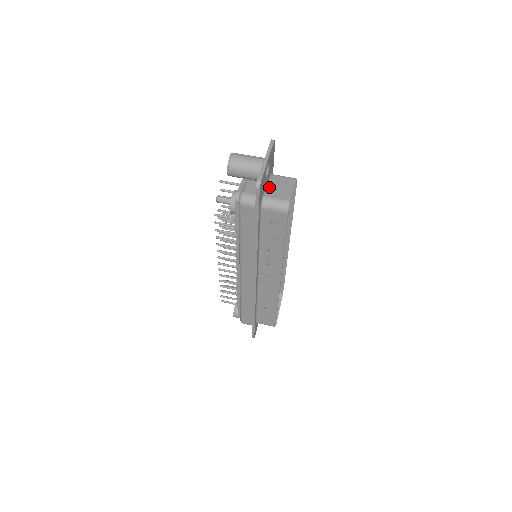
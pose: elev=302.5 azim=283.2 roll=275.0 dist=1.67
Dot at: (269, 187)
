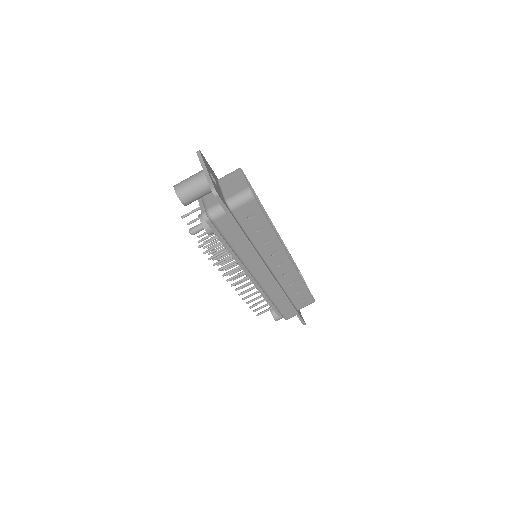
Dot at: (224, 190)
